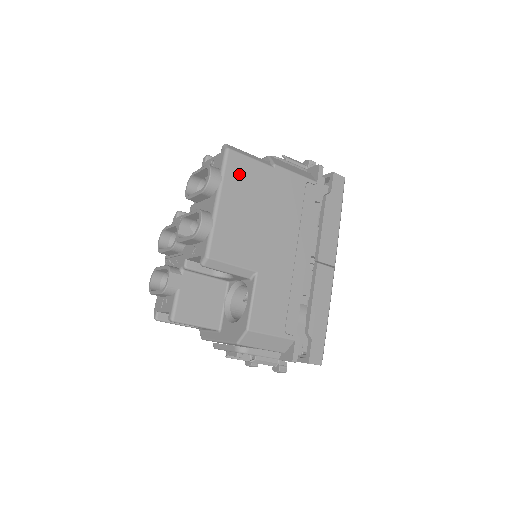
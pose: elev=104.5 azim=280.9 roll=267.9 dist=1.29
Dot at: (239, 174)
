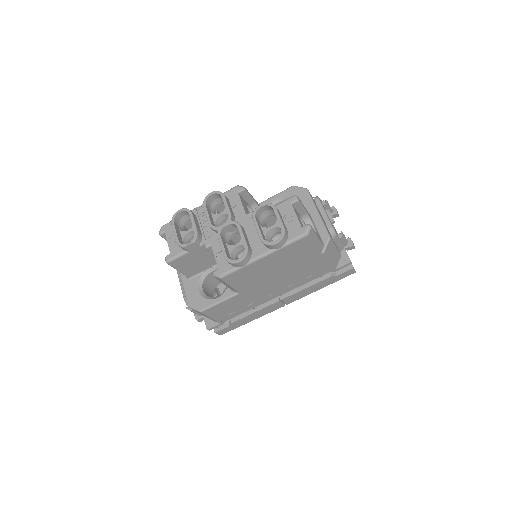
Dot at: (295, 249)
